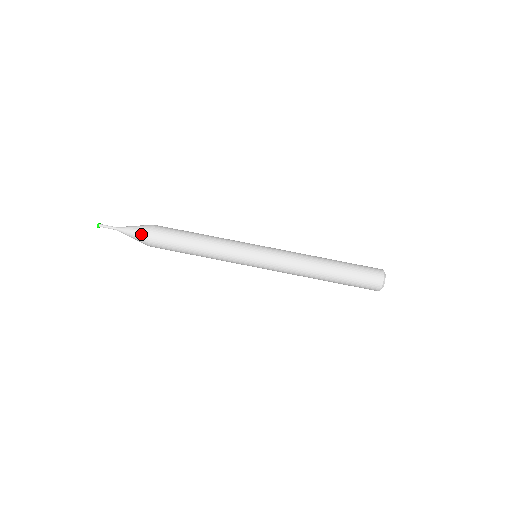
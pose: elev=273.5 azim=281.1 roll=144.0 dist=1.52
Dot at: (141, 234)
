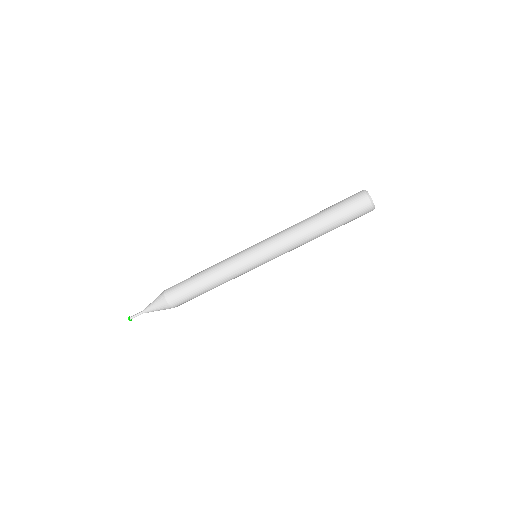
Dot at: (163, 307)
